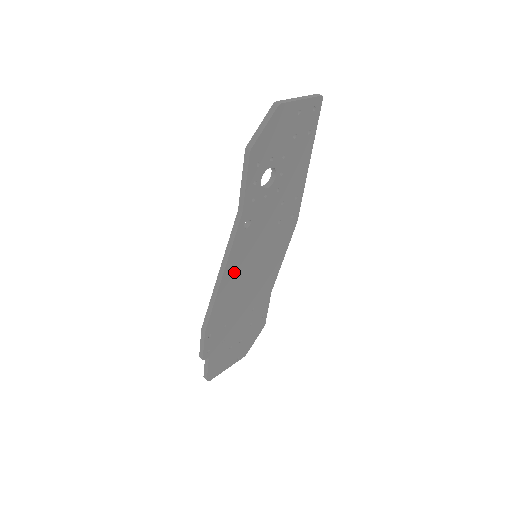
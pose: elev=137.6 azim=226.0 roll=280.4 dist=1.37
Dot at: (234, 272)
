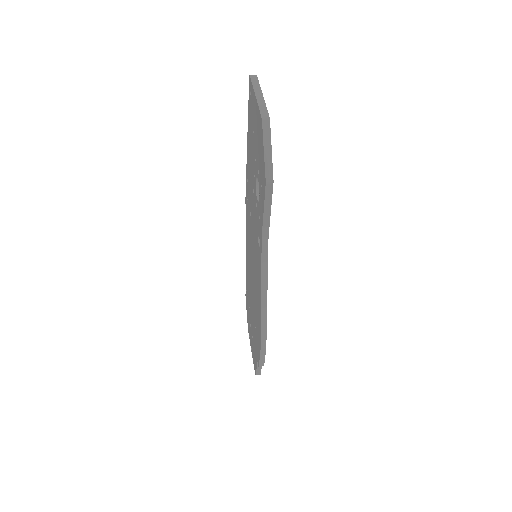
Dot at: occluded
